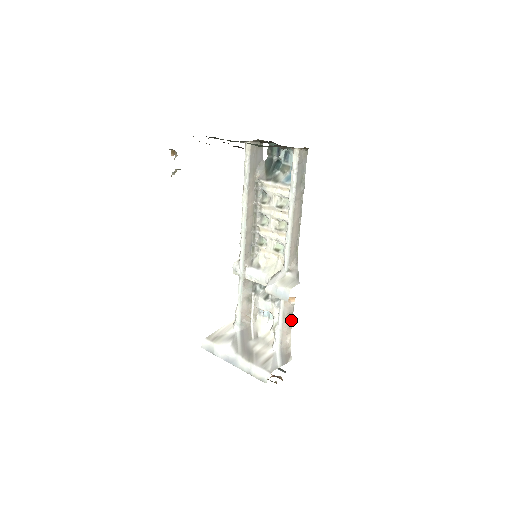
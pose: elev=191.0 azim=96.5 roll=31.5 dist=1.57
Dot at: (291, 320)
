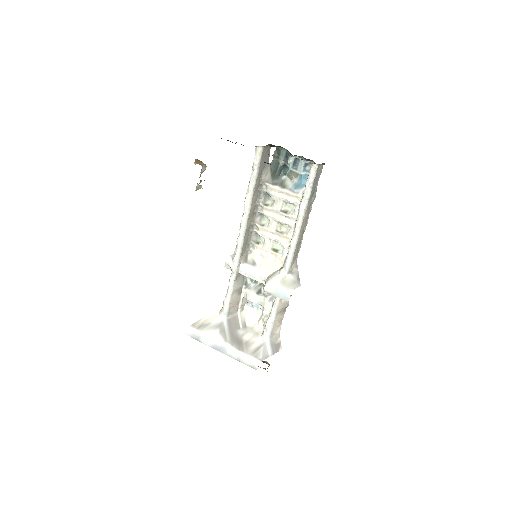
Dot at: (283, 314)
